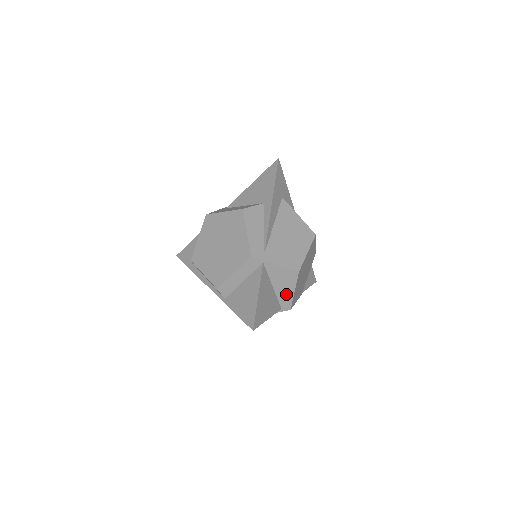
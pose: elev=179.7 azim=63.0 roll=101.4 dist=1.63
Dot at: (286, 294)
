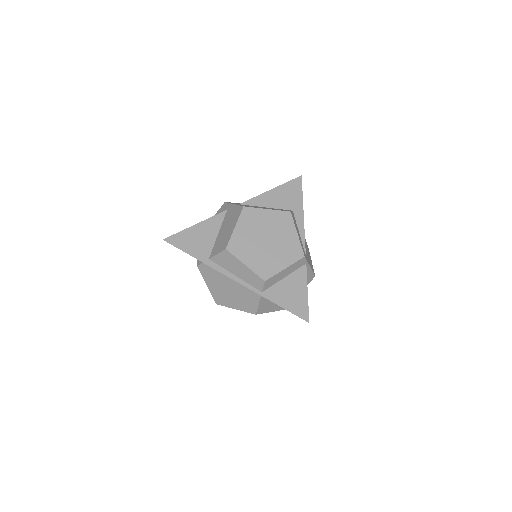
Dot at: occluded
